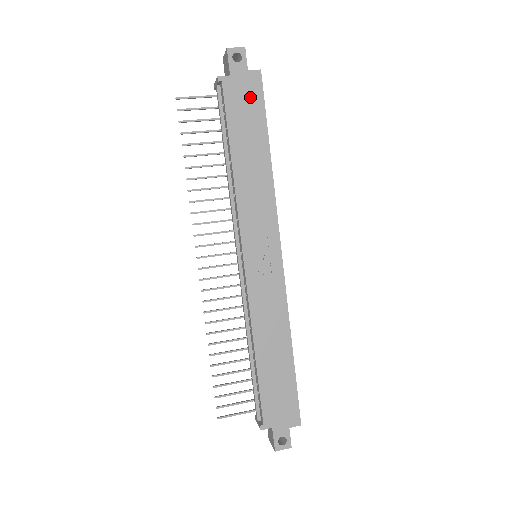
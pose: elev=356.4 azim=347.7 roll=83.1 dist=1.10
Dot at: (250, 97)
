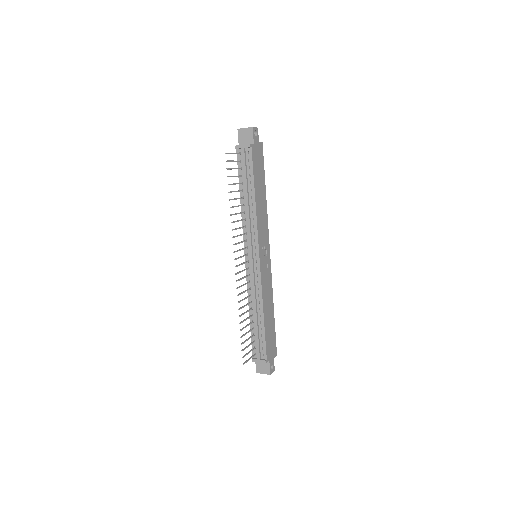
Dot at: (260, 158)
